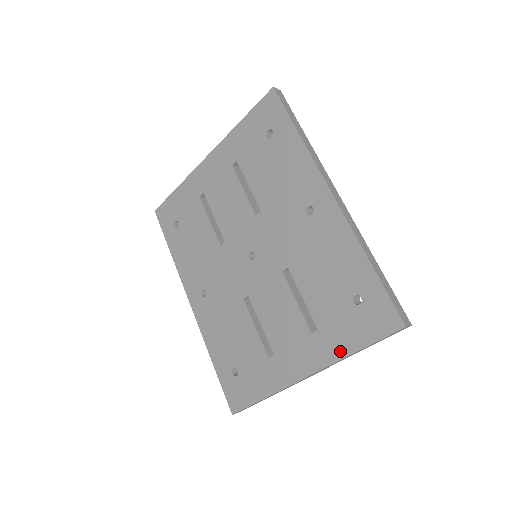
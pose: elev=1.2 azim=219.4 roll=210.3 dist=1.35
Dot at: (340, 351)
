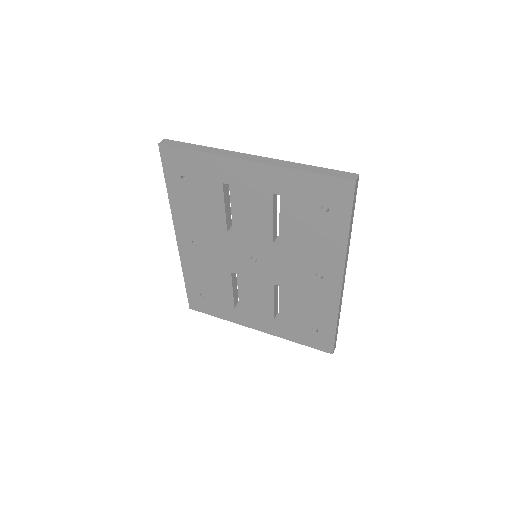
Dot at: (287, 337)
